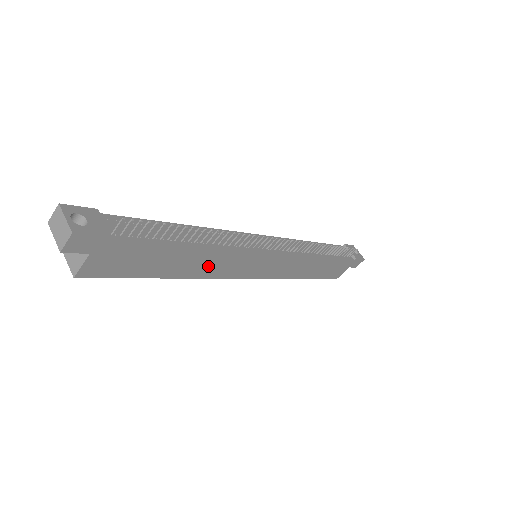
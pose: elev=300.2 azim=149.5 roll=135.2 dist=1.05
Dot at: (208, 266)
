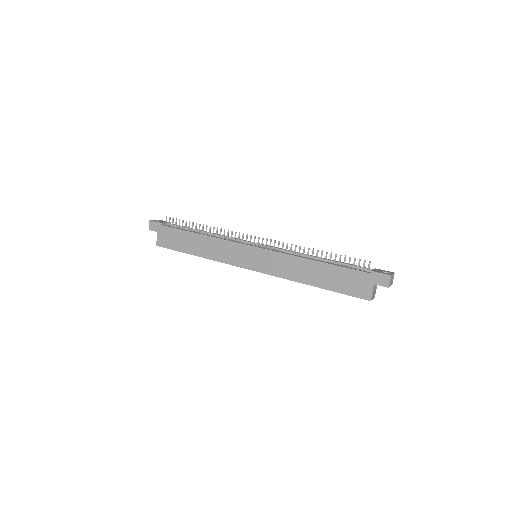
Dot at: (213, 250)
